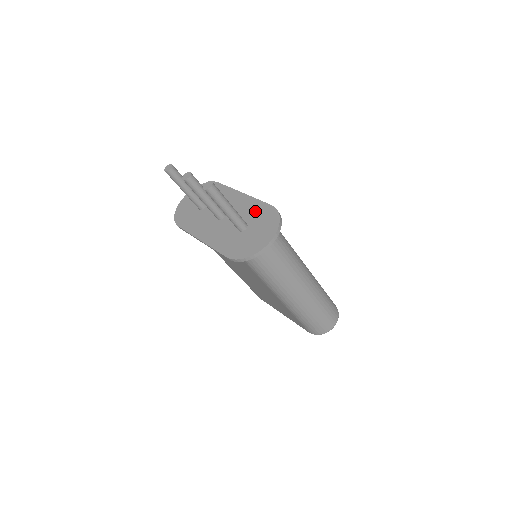
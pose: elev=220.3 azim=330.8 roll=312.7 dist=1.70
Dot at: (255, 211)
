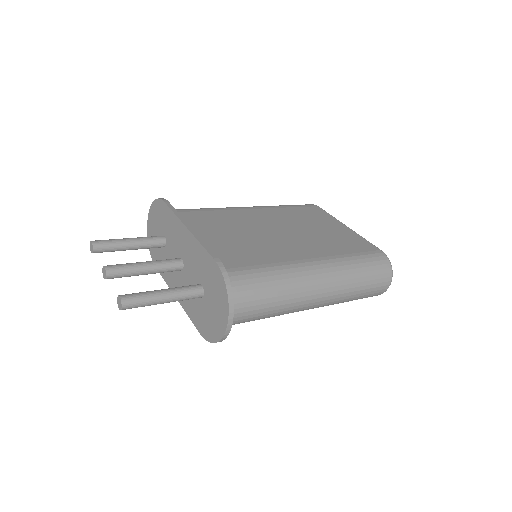
Dot at: (203, 266)
